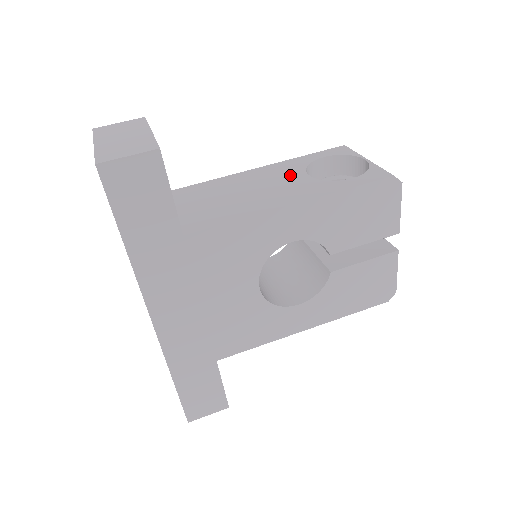
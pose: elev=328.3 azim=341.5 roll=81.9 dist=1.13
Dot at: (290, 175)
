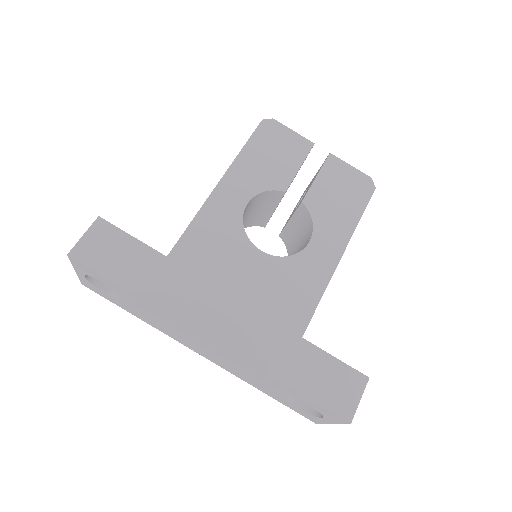
Dot at: occluded
